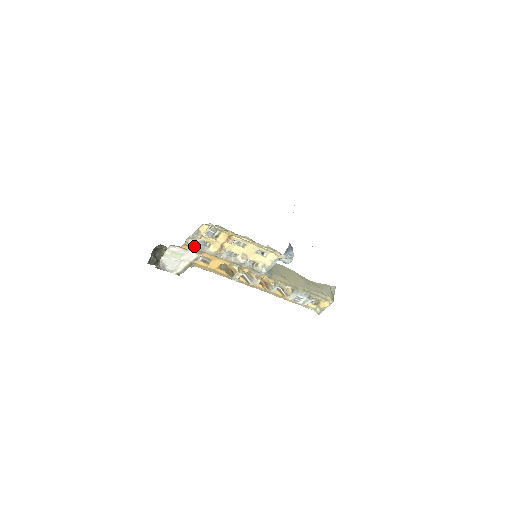
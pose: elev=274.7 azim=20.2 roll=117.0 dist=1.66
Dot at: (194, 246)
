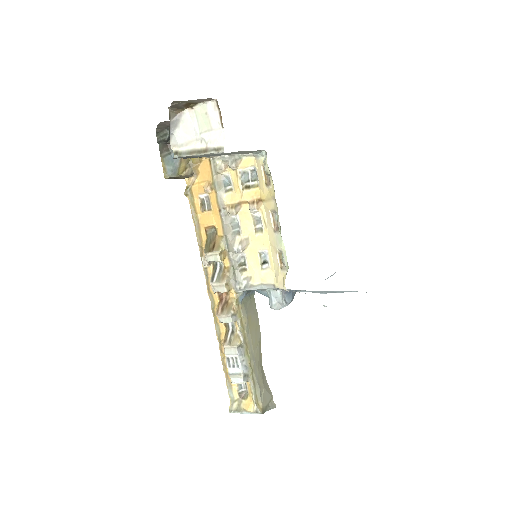
Dot at: (216, 172)
